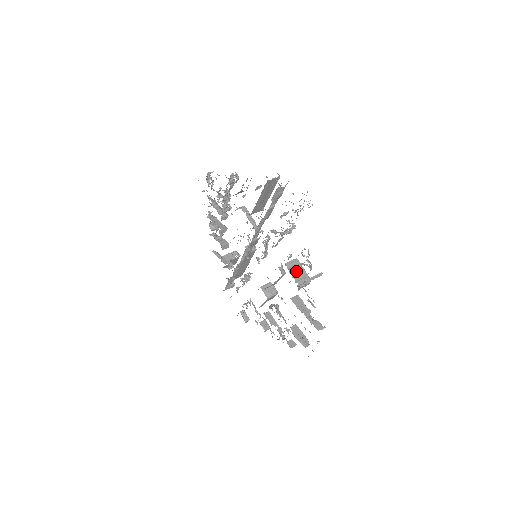
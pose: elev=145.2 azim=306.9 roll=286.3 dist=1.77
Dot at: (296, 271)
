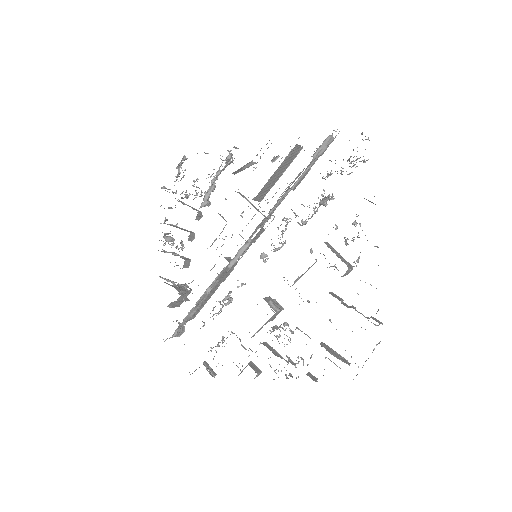
Dot at: (336, 253)
